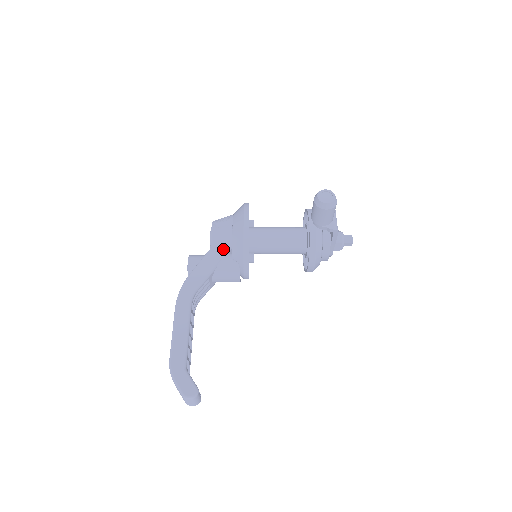
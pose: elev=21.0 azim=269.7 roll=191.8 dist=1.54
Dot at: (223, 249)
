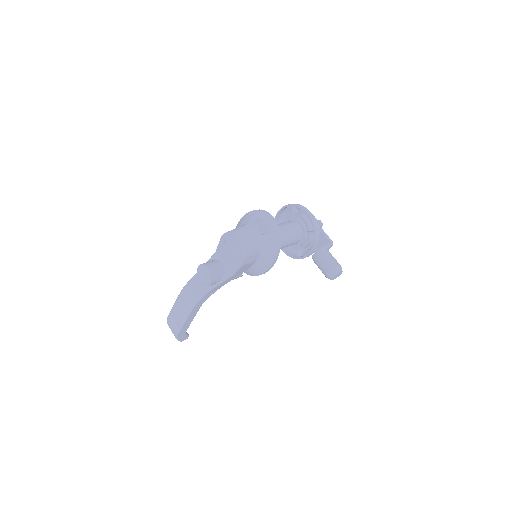
Dot at: (241, 273)
